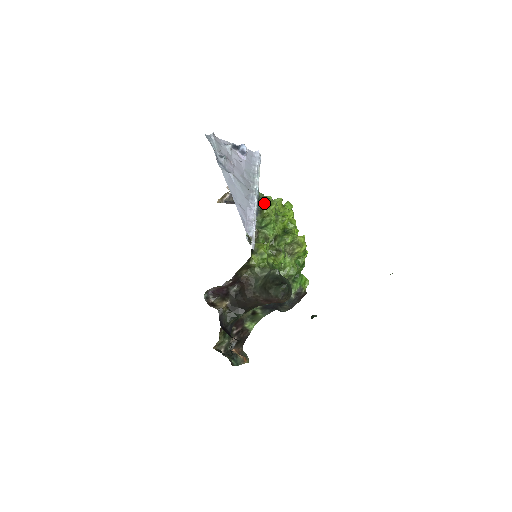
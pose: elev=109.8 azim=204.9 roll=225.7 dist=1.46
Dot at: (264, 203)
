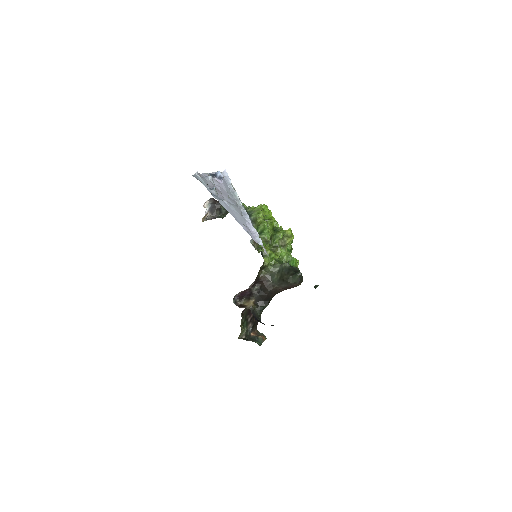
Dot at: (253, 214)
